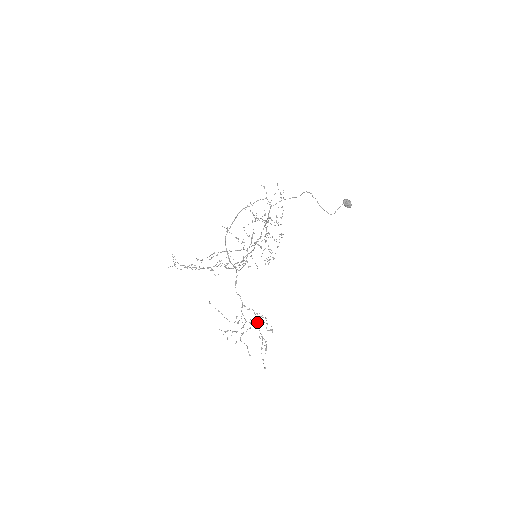
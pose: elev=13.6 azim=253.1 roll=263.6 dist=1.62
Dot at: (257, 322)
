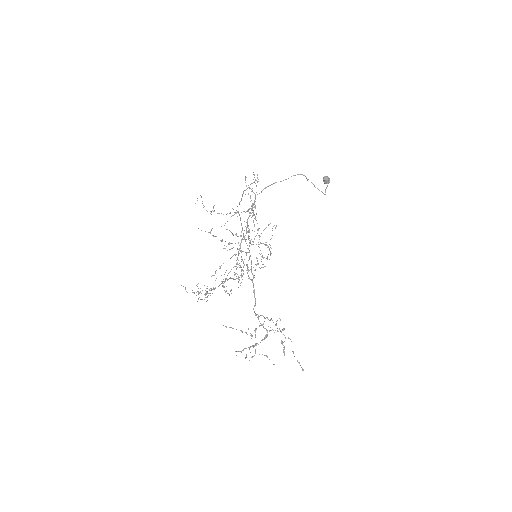
Dot at: occluded
